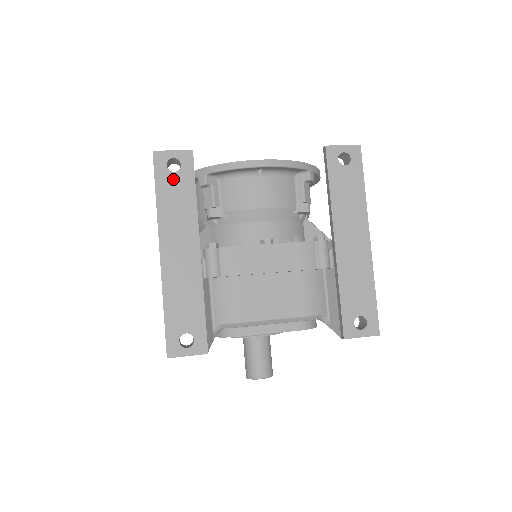
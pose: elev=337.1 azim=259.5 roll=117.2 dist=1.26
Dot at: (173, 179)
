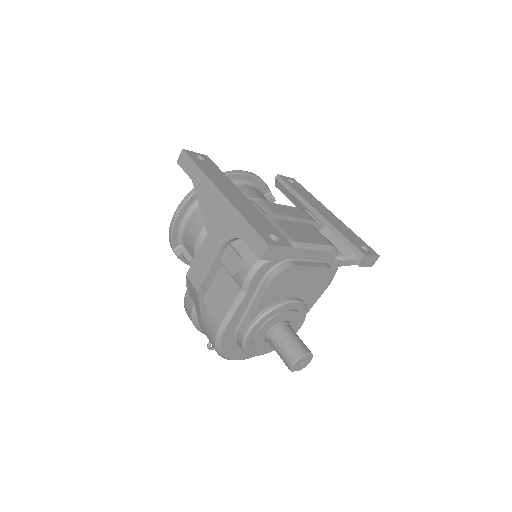
Dot at: (204, 163)
